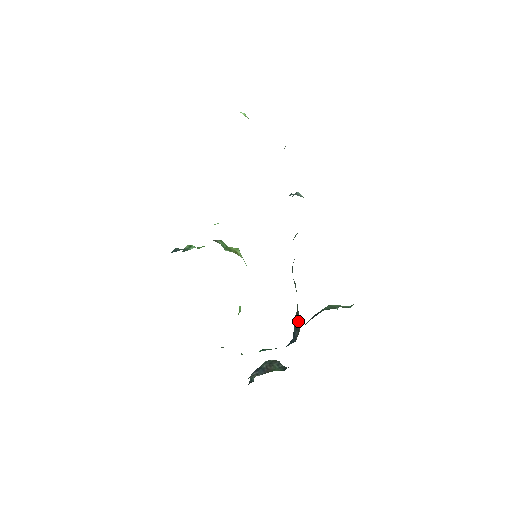
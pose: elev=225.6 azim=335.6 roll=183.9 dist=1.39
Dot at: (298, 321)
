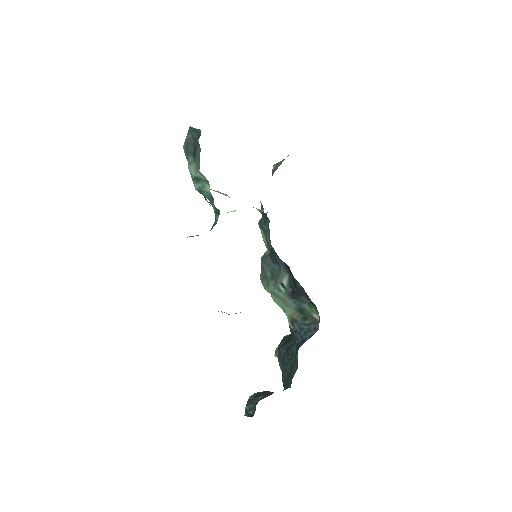
Dot at: (306, 318)
